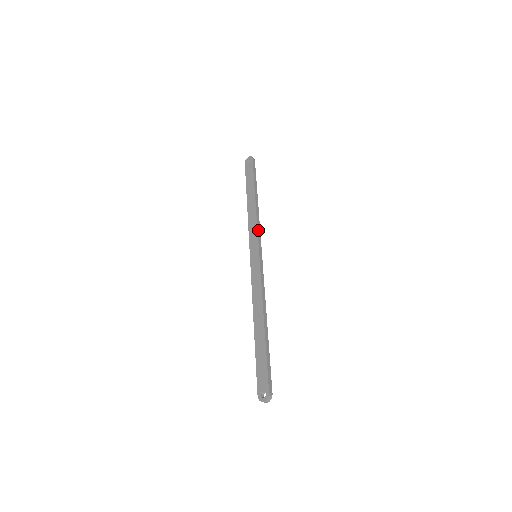
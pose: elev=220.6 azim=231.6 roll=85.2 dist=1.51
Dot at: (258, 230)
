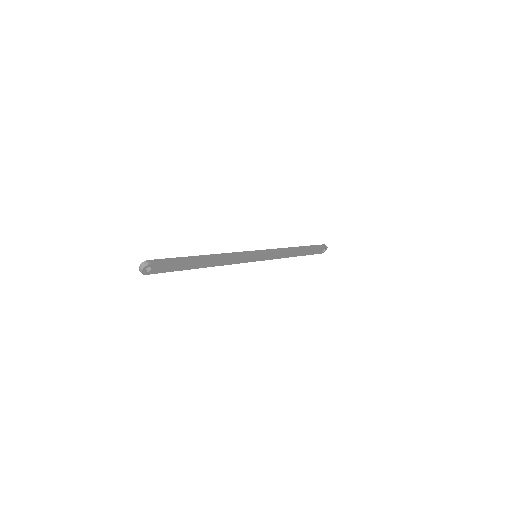
Dot at: (275, 249)
